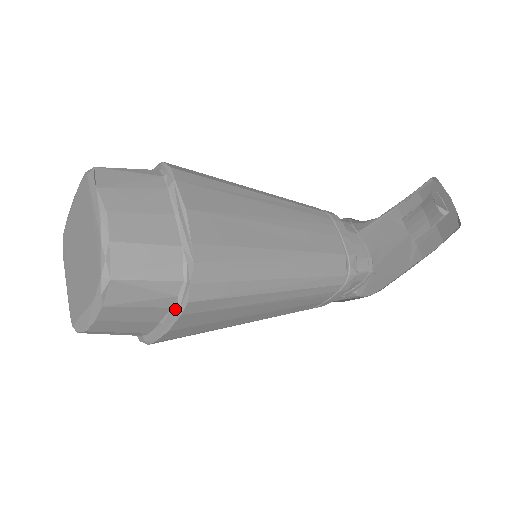
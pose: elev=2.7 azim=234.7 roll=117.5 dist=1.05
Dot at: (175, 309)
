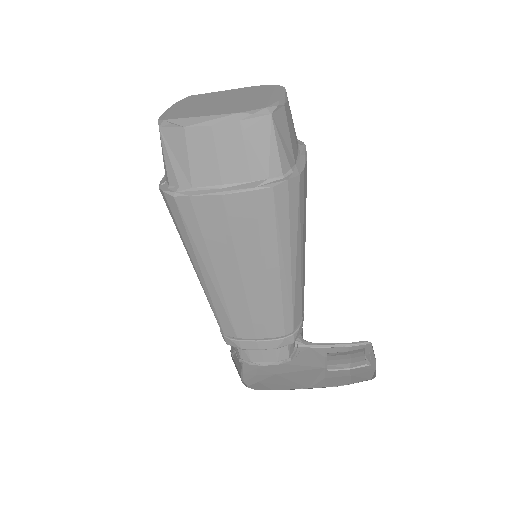
Dot at: (254, 184)
